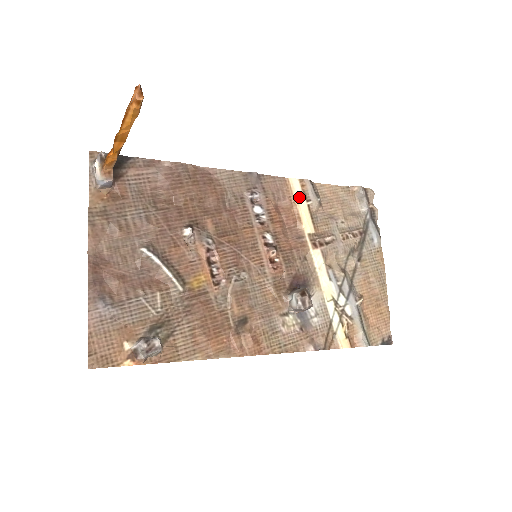
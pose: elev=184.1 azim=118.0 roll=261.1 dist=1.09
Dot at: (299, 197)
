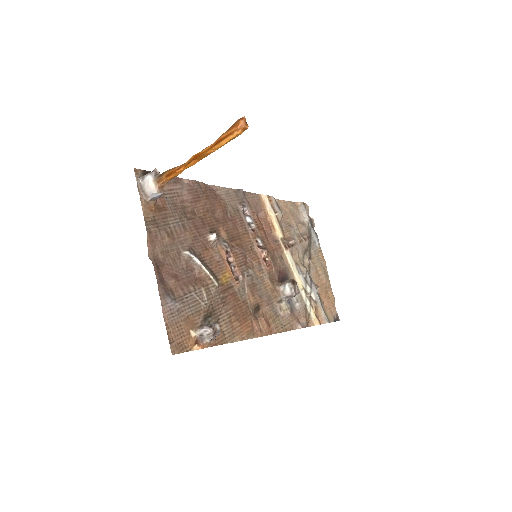
Dot at: (270, 210)
